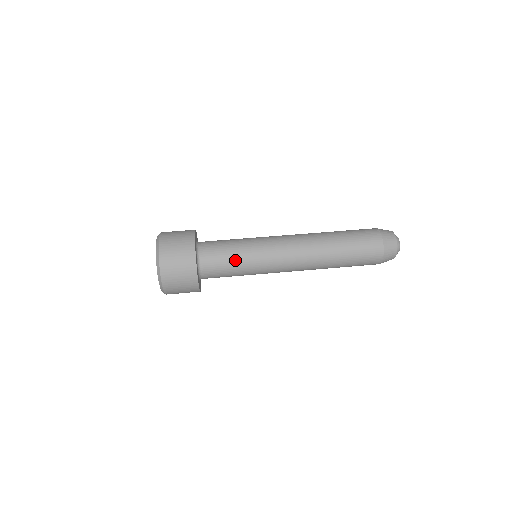
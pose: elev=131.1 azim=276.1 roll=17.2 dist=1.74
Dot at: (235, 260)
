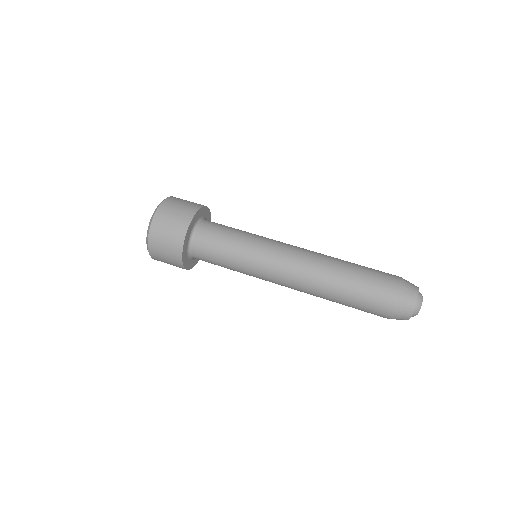
Dot at: (228, 248)
